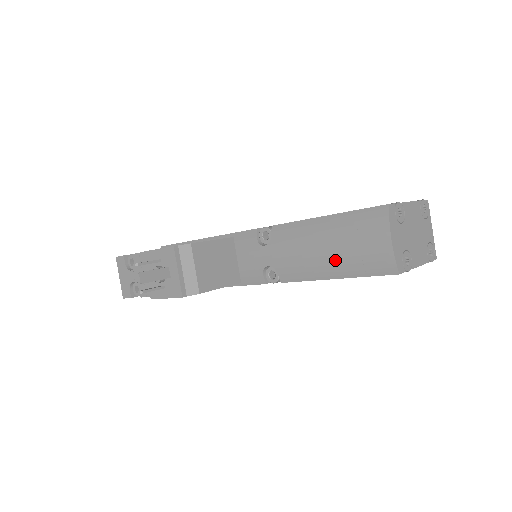
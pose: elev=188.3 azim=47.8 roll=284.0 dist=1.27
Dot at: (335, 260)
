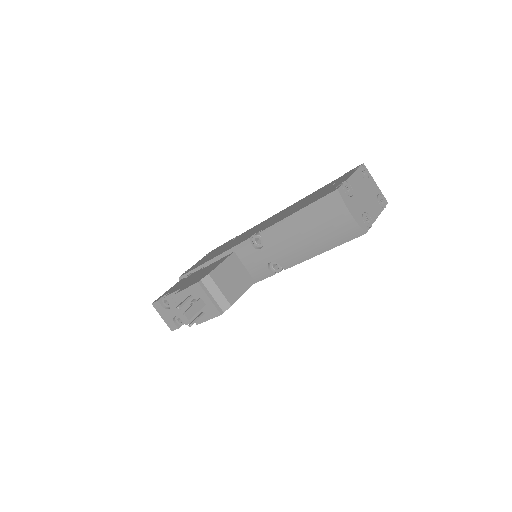
Dot at: (317, 241)
